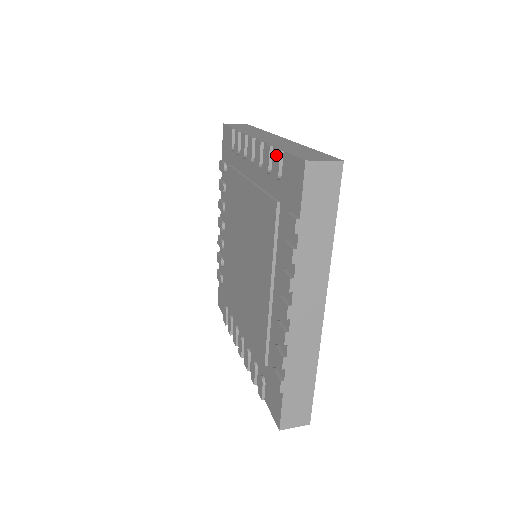
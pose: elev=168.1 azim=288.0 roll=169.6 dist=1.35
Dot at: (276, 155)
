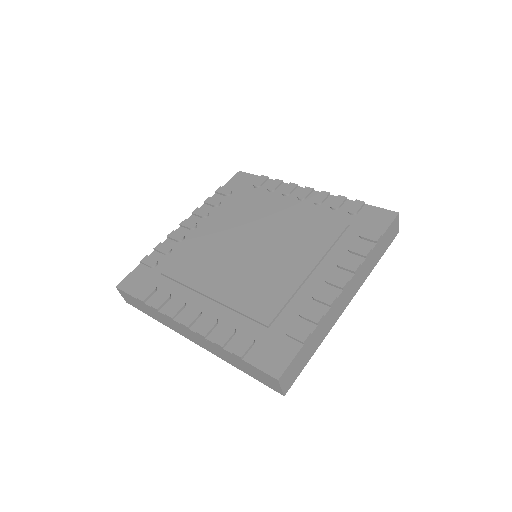
Dot at: (358, 202)
